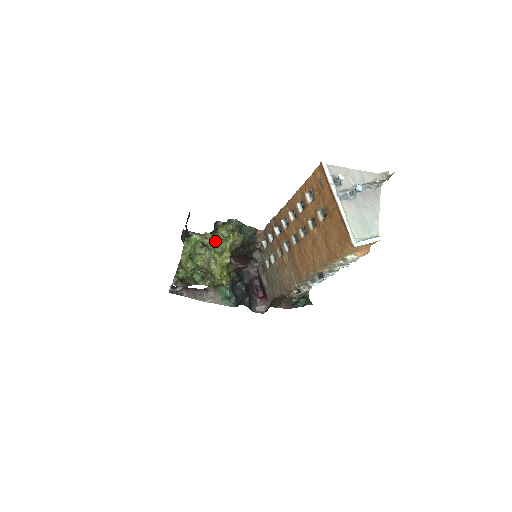
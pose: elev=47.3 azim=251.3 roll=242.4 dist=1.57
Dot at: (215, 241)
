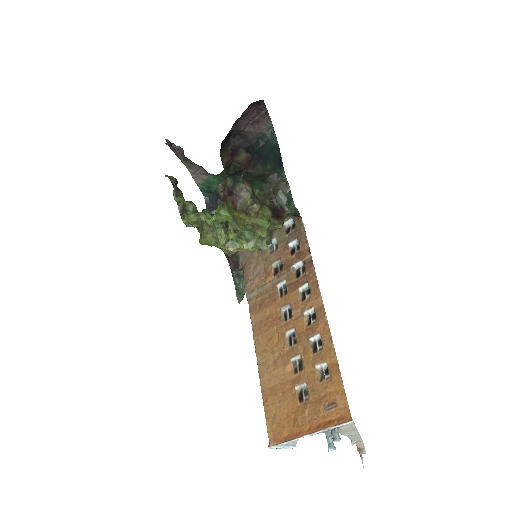
Dot at: occluded
